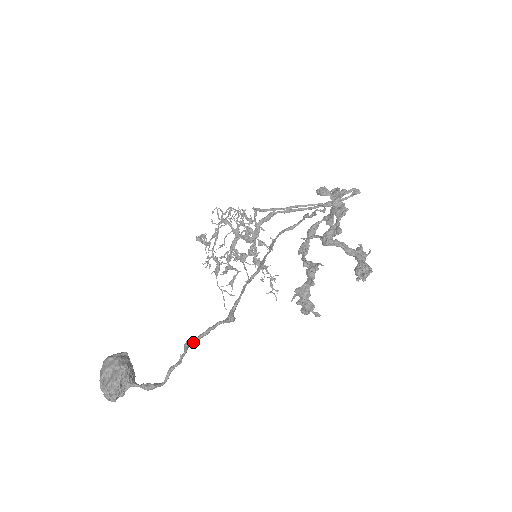
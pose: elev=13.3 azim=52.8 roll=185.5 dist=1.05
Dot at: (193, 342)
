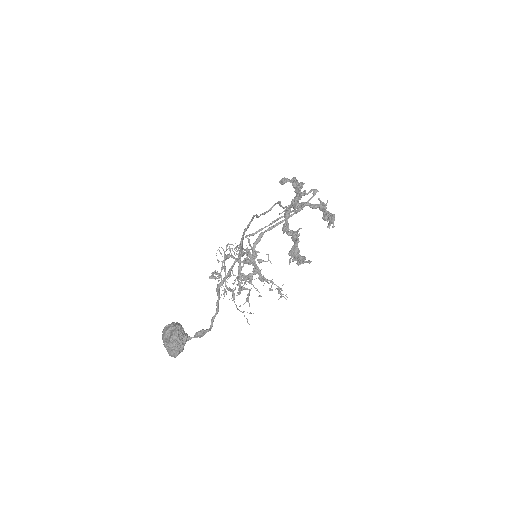
Dot at: (221, 283)
